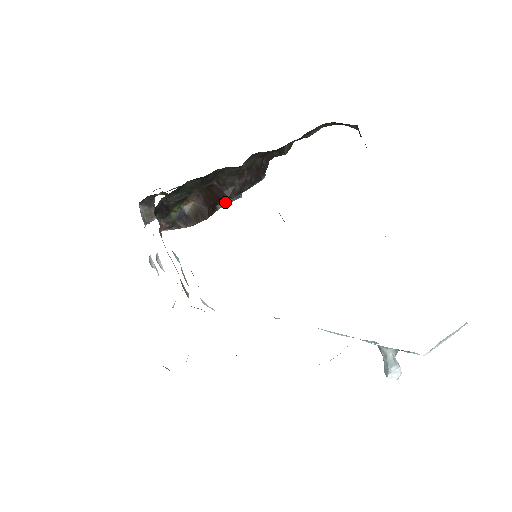
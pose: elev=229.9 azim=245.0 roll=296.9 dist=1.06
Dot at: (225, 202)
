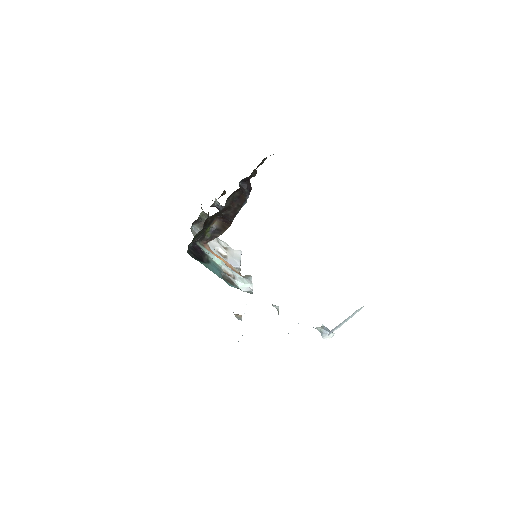
Dot at: occluded
